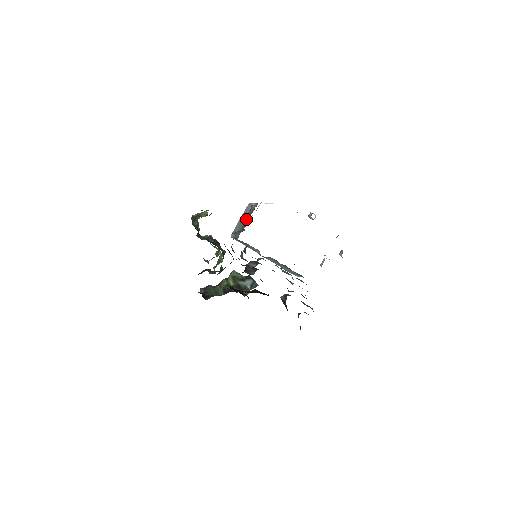
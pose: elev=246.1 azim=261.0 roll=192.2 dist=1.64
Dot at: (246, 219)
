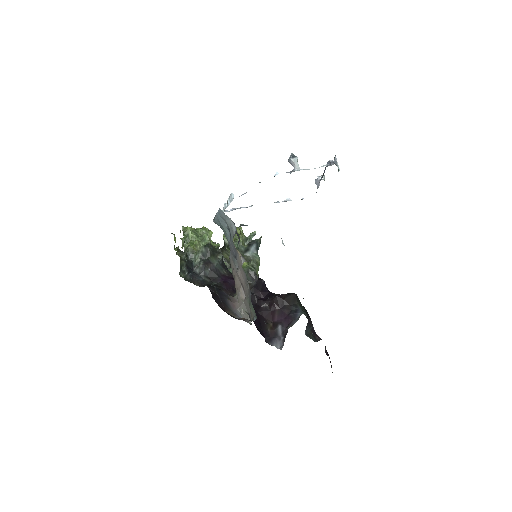
Dot at: (232, 248)
